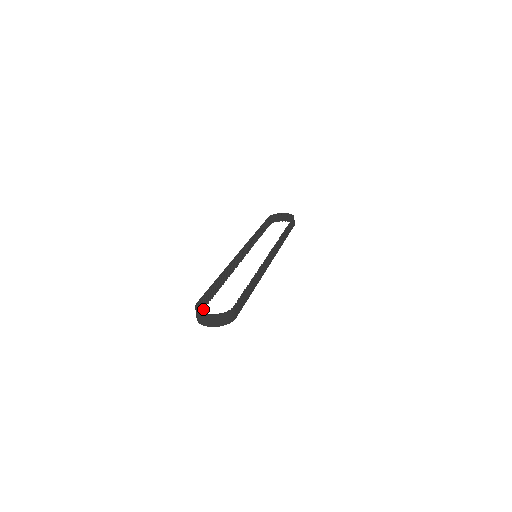
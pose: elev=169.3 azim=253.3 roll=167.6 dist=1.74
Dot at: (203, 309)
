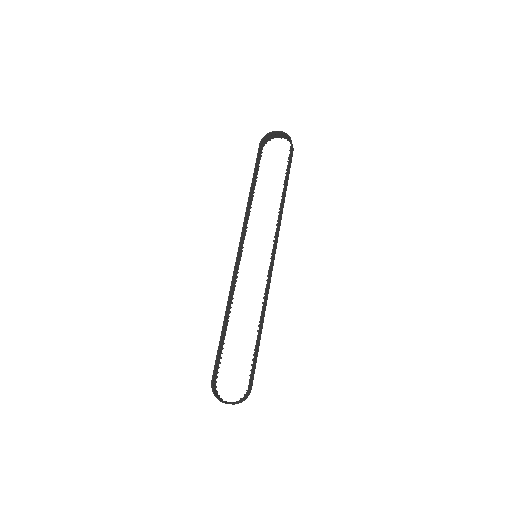
Dot at: (218, 372)
